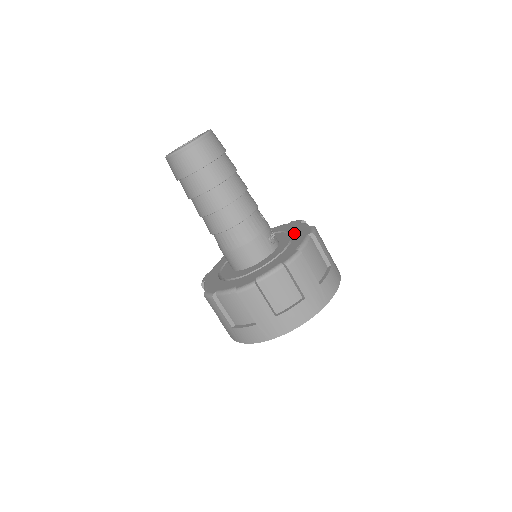
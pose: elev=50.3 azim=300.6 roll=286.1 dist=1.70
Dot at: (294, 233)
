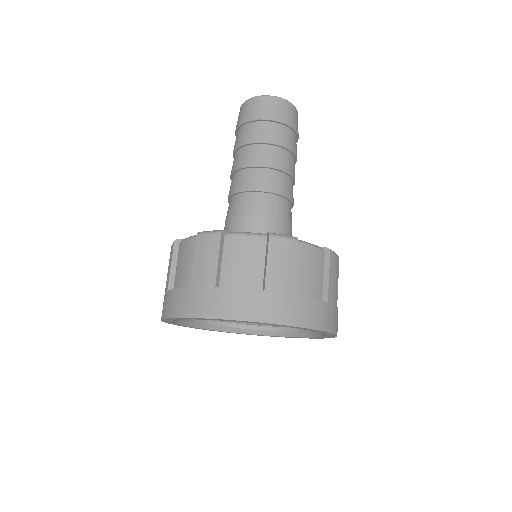
Dot at: occluded
